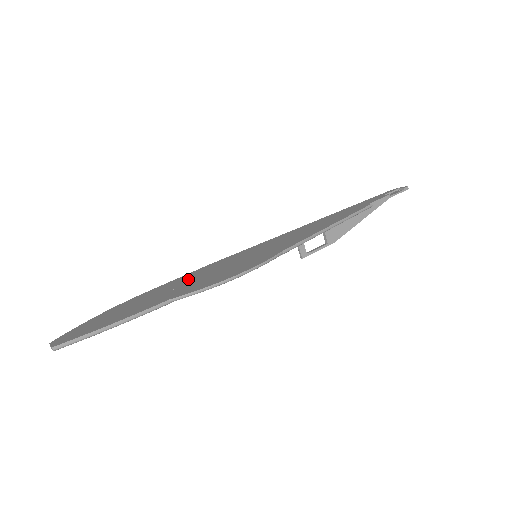
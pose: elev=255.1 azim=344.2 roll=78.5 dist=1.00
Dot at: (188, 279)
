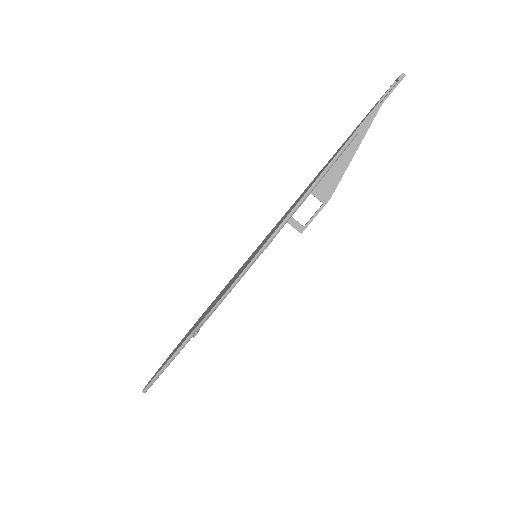
Dot at: (214, 301)
